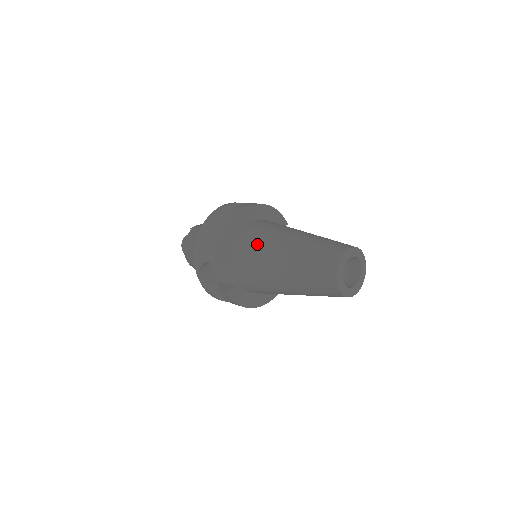
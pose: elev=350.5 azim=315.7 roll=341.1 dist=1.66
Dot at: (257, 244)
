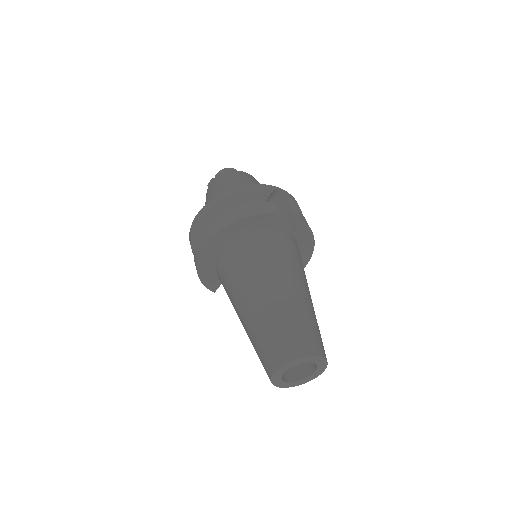
Dot at: occluded
